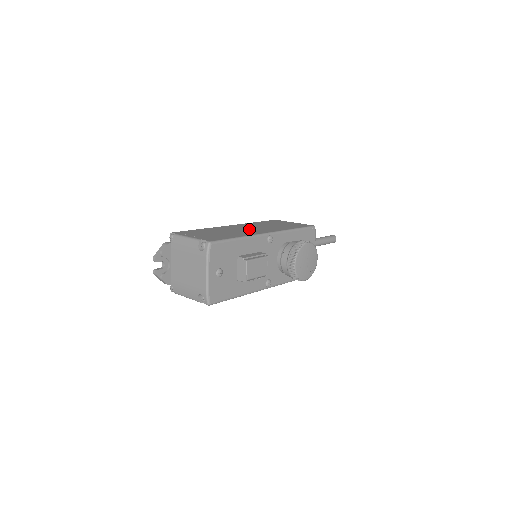
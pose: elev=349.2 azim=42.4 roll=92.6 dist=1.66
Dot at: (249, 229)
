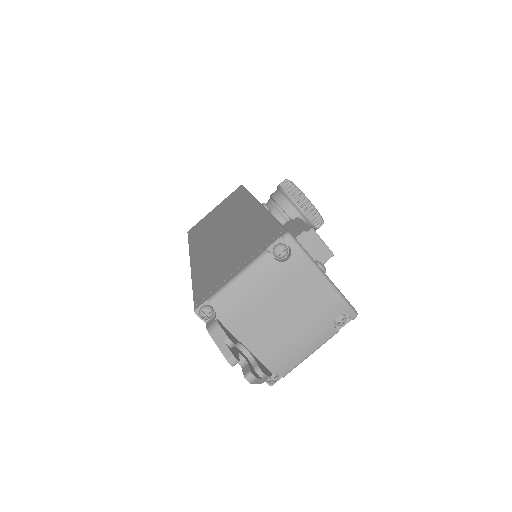
Dot at: (228, 229)
